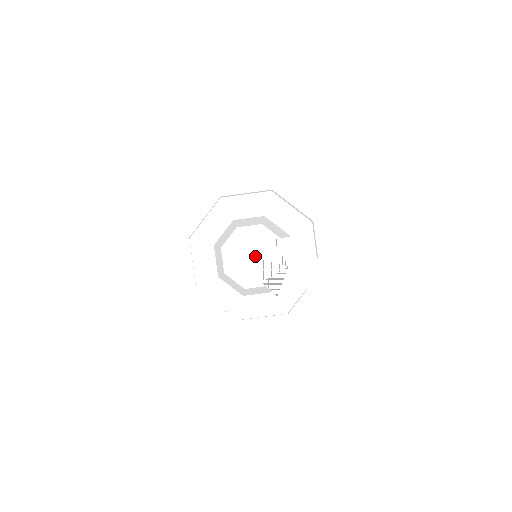
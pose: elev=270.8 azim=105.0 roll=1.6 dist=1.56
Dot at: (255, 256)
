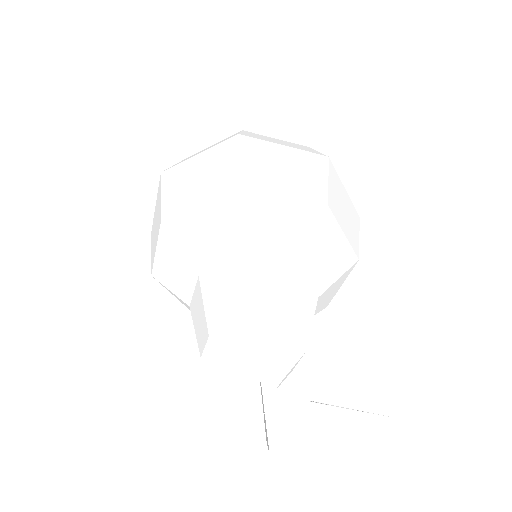
Dot at: (256, 447)
